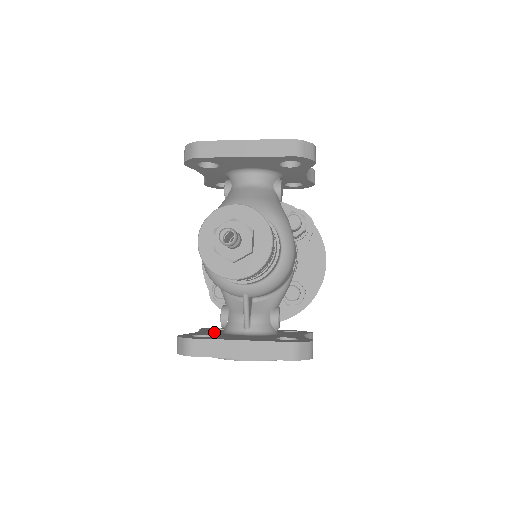
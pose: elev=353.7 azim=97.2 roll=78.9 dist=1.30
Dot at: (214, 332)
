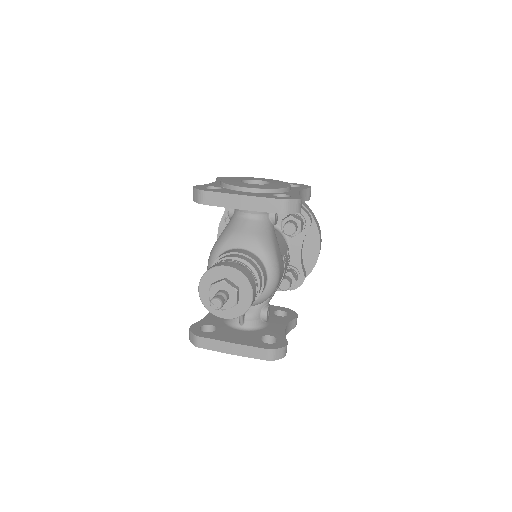
Dot at: (219, 318)
